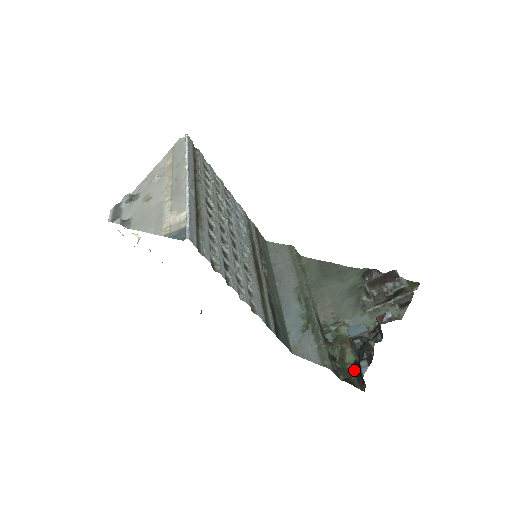
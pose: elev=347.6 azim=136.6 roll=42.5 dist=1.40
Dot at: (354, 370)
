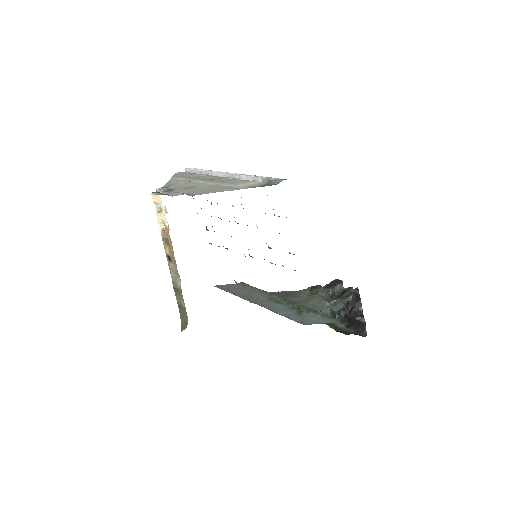
Dot at: (350, 329)
